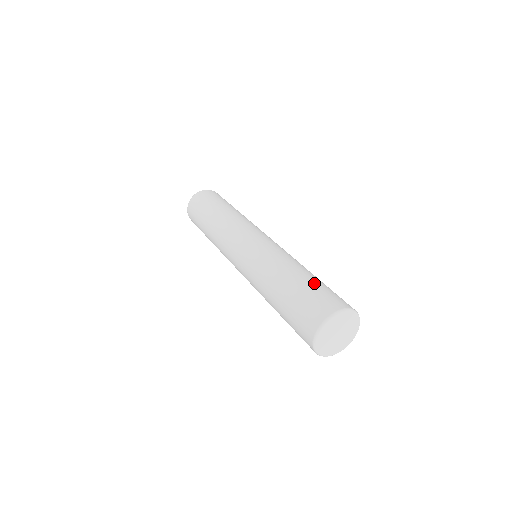
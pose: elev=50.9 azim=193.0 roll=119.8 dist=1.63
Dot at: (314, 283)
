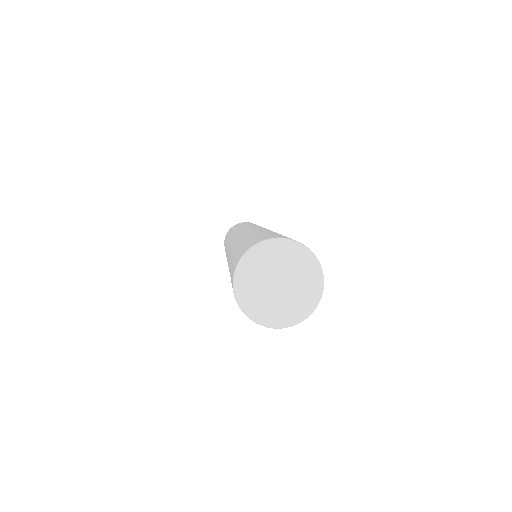
Dot at: (262, 234)
